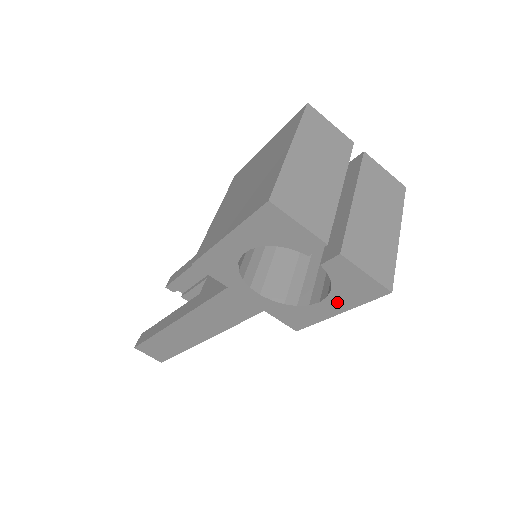
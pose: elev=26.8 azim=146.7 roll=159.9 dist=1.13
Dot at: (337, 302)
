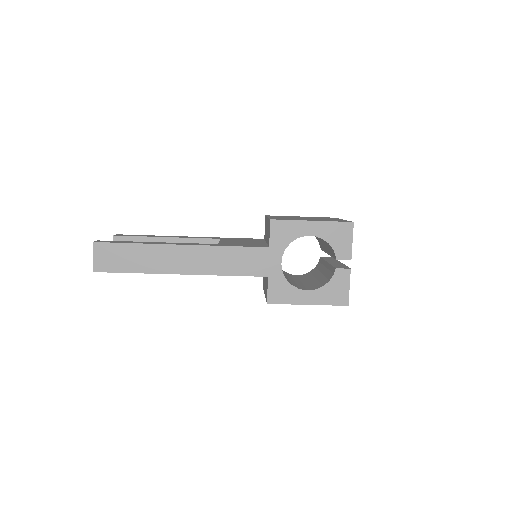
Dot at: (317, 296)
